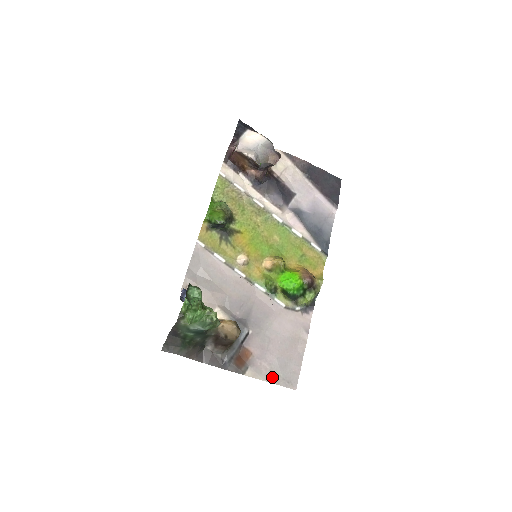
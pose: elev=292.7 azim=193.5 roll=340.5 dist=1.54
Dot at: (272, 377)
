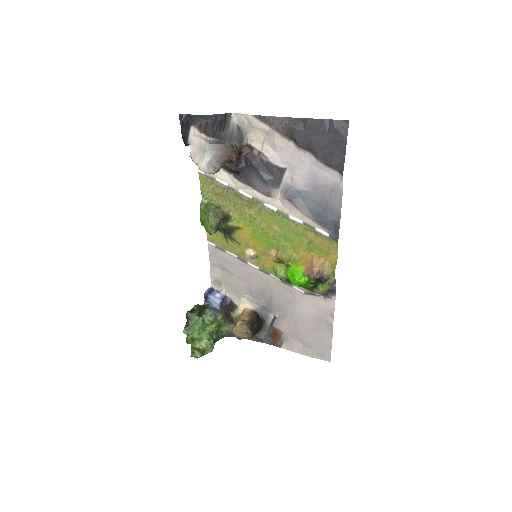
Dot at: (305, 351)
